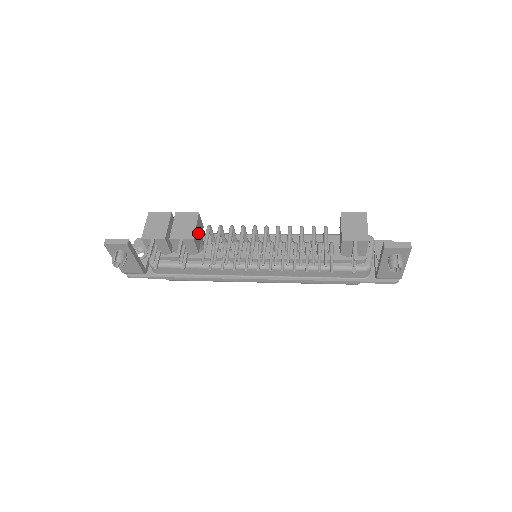
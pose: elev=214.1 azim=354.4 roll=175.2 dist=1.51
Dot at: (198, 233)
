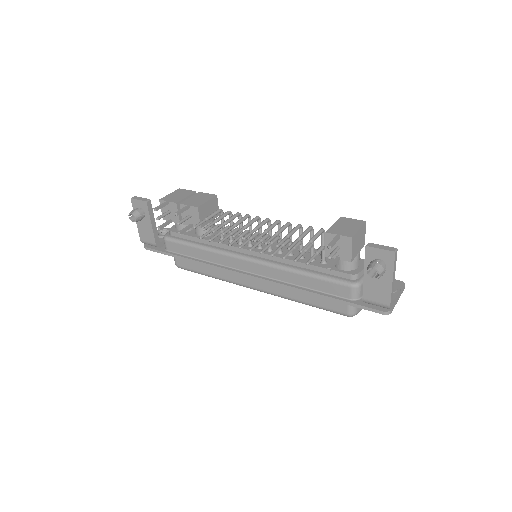
Dot at: (208, 211)
